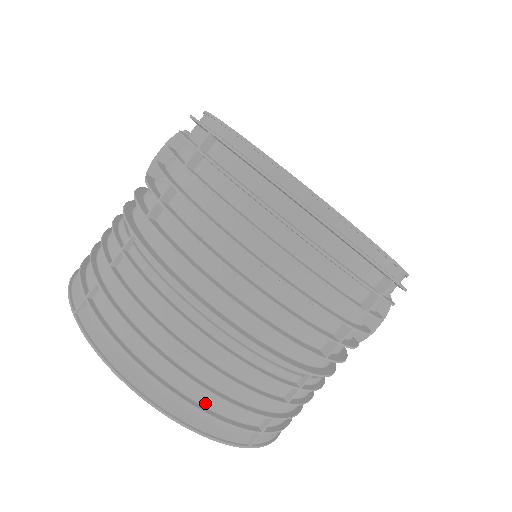
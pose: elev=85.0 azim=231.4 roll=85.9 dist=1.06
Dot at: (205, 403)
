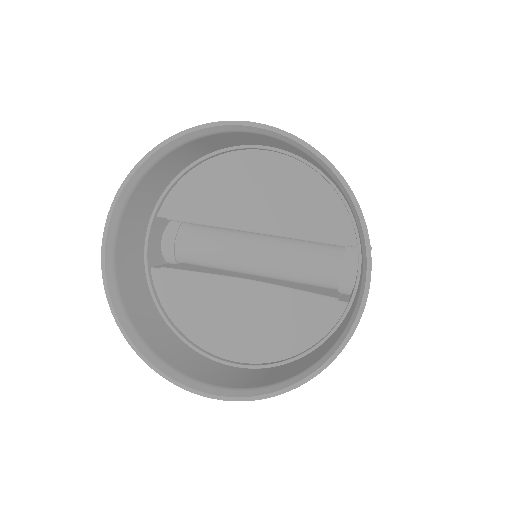
Dot at: occluded
